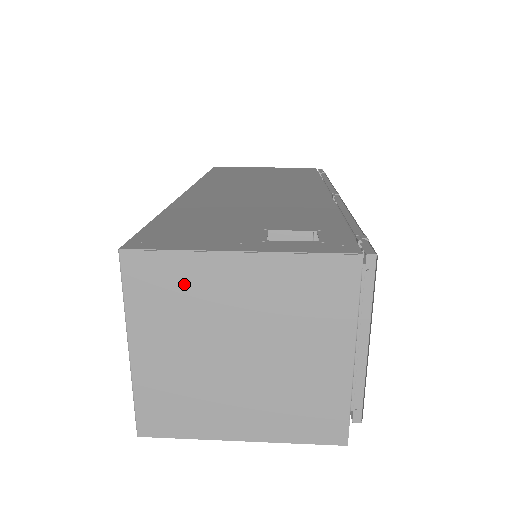
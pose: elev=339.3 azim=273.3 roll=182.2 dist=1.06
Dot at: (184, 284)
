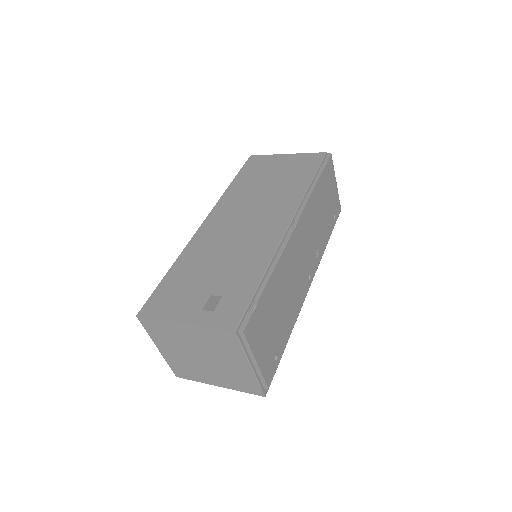
Dot at: (167, 331)
